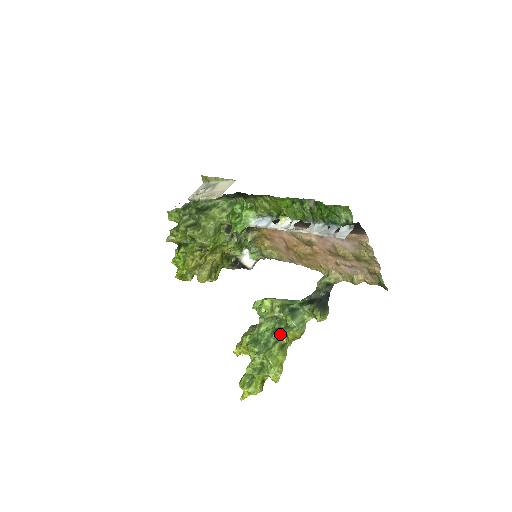
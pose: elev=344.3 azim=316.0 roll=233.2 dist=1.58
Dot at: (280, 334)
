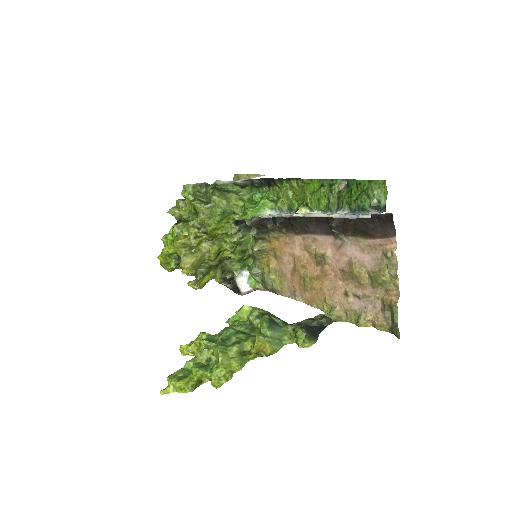
Dot at: (247, 338)
